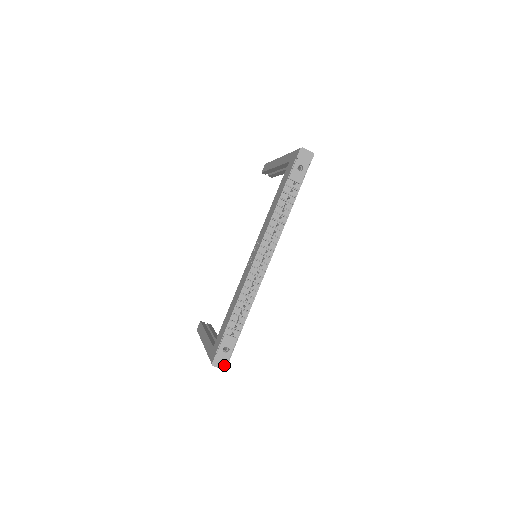
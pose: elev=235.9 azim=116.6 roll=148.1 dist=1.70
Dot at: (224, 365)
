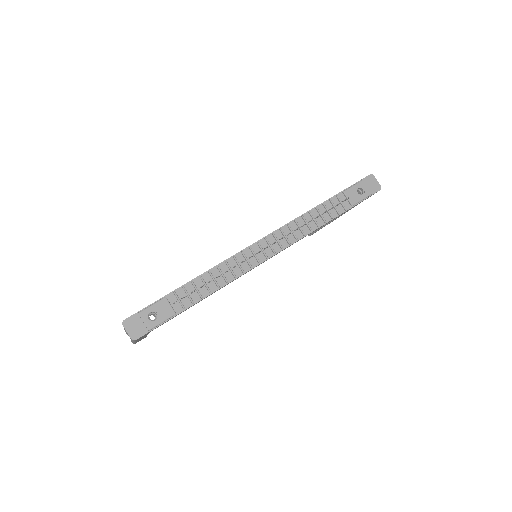
Dot at: (136, 334)
